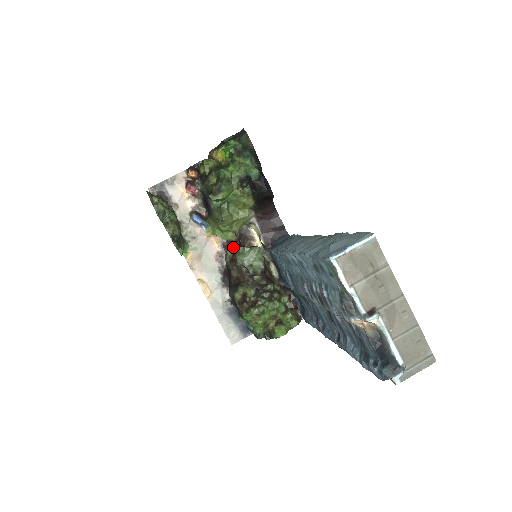
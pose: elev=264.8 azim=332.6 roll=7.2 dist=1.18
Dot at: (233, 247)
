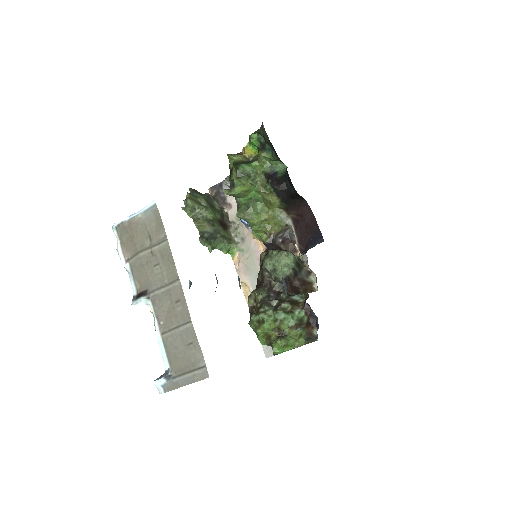
Dot at: (267, 250)
